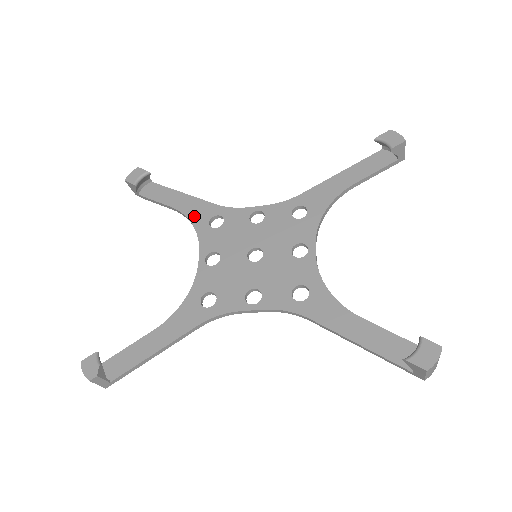
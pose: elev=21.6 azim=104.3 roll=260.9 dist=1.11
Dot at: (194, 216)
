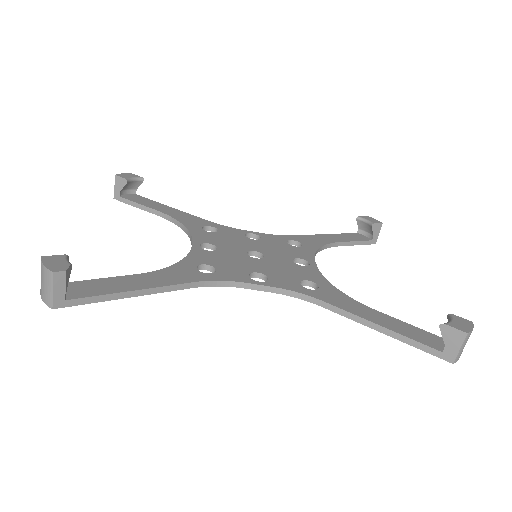
Dot at: (185, 221)
